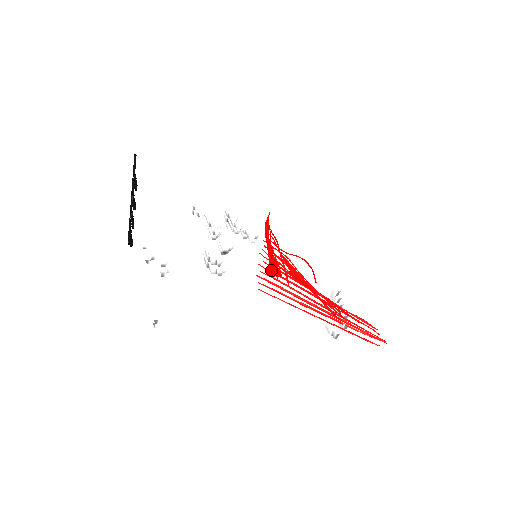
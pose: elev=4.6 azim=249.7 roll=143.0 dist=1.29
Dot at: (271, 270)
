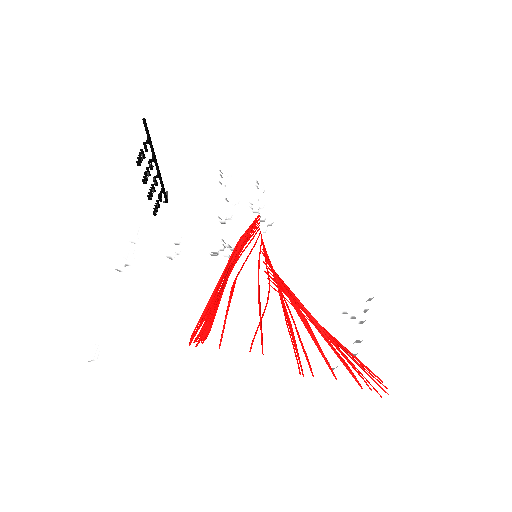
Dot at: (194, 331)
